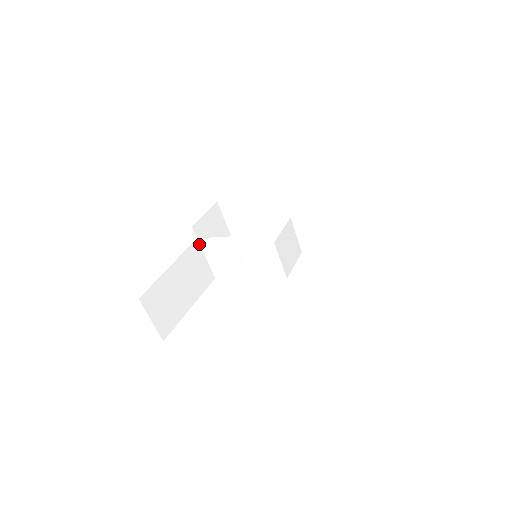
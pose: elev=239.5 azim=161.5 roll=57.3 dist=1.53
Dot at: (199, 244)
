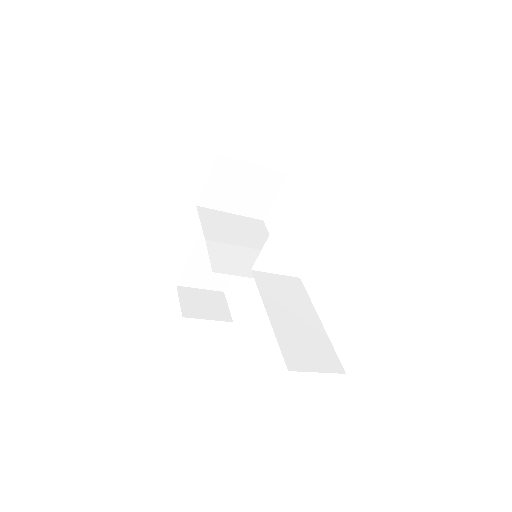
Dot at: (218, 211)
